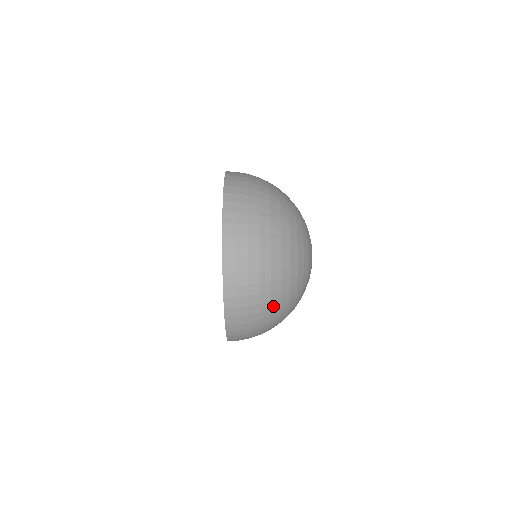
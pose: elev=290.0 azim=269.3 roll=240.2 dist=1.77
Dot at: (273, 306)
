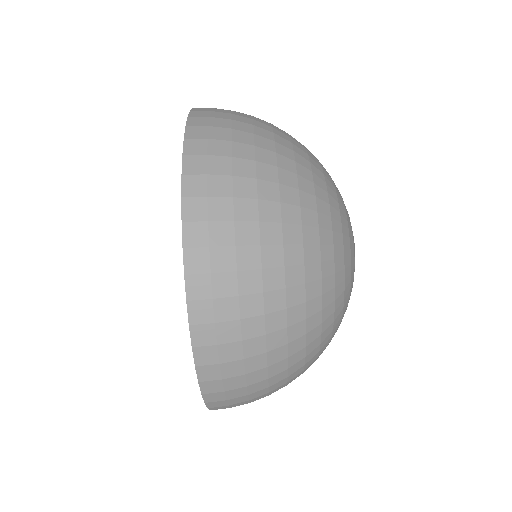
Dot at: (289, 284)
